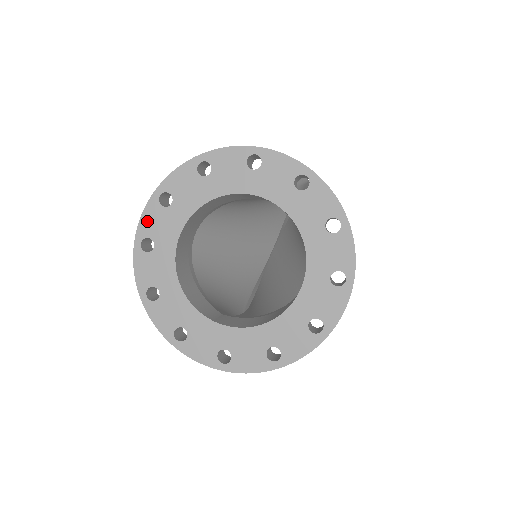
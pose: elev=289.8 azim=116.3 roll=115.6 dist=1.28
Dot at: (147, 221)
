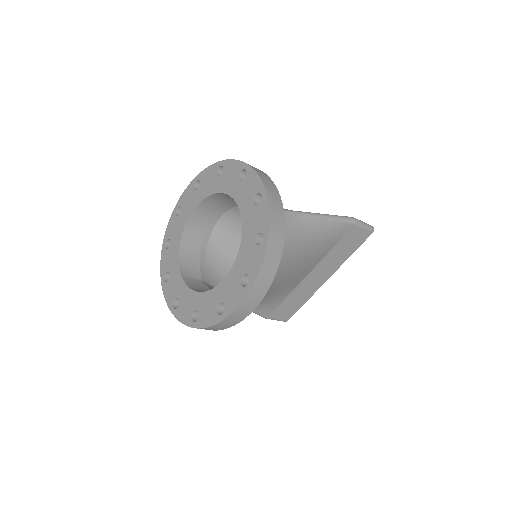
Dot at: (185, 196)
